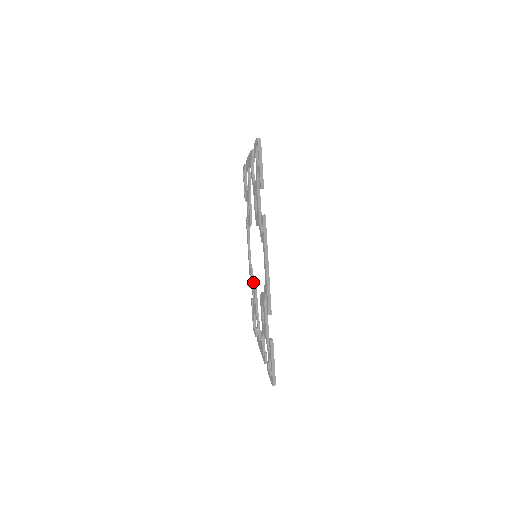
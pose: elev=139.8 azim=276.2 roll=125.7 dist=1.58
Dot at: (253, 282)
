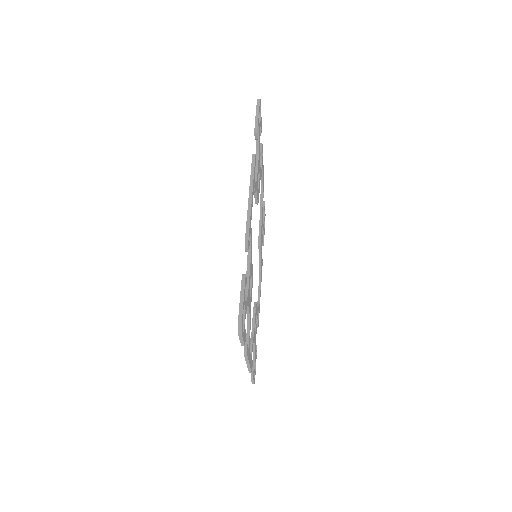
Dot at: (254, 303)
